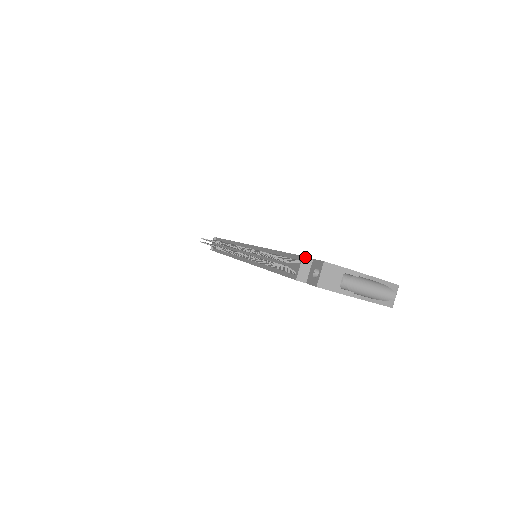
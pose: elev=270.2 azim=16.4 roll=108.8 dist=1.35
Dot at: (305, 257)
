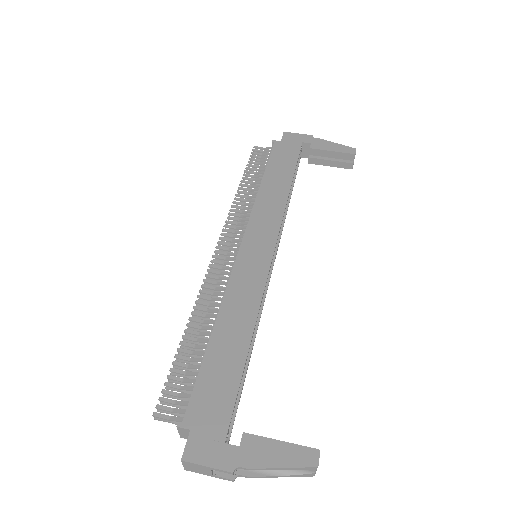
Dot at: (179, 427)
